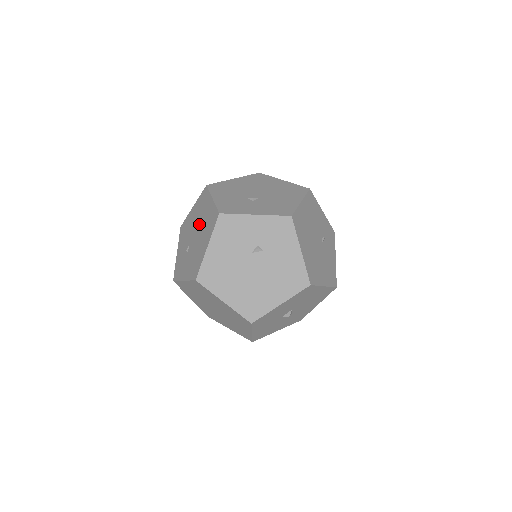
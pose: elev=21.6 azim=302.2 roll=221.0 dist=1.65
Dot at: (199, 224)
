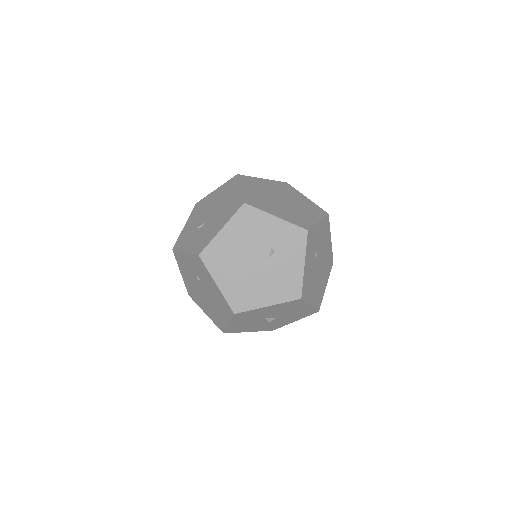
Dot at: occluded
